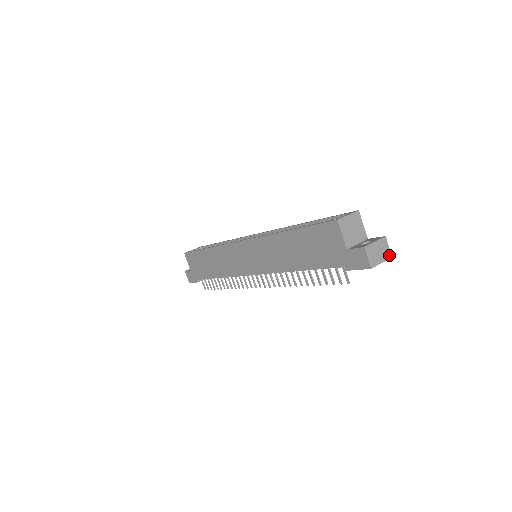
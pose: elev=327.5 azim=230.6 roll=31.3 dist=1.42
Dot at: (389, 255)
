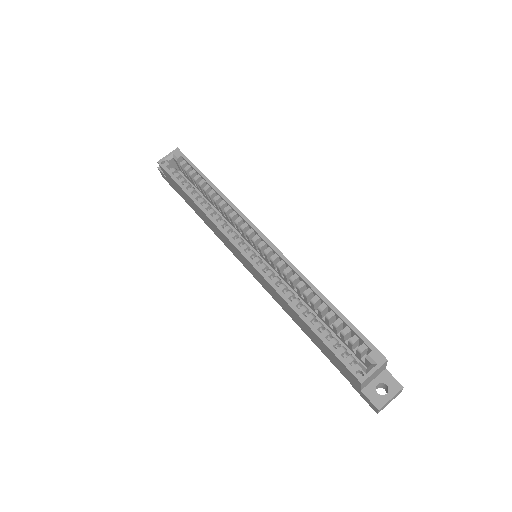
Dot at: (399, 393)
